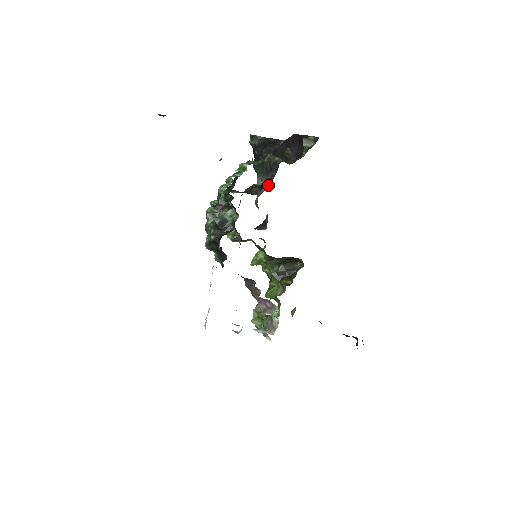
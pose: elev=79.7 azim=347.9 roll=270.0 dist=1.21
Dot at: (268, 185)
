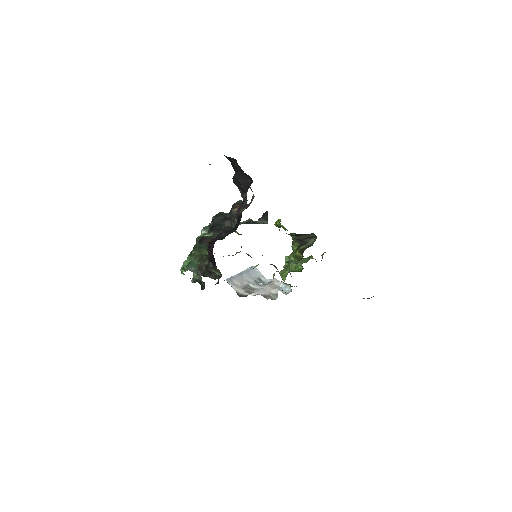
Dot at: occluded
